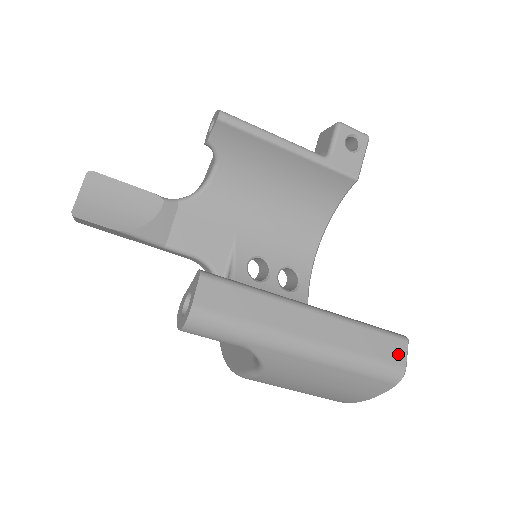
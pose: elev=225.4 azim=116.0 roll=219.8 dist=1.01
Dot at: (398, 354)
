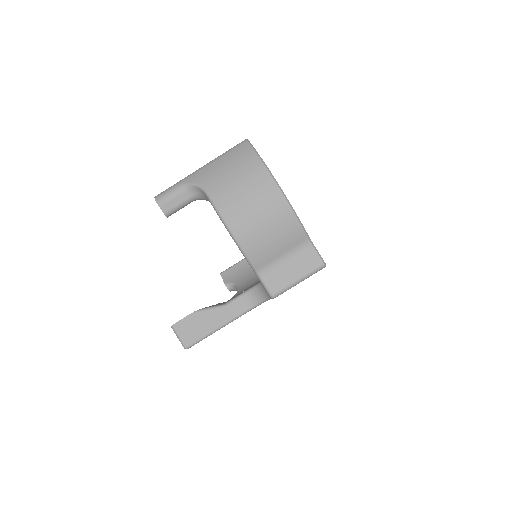
Dot at: occluded
